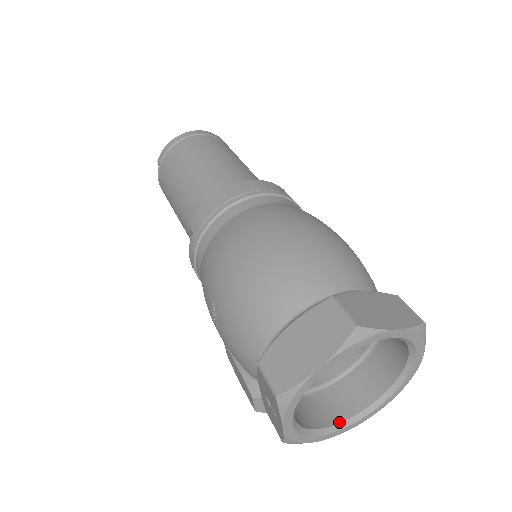
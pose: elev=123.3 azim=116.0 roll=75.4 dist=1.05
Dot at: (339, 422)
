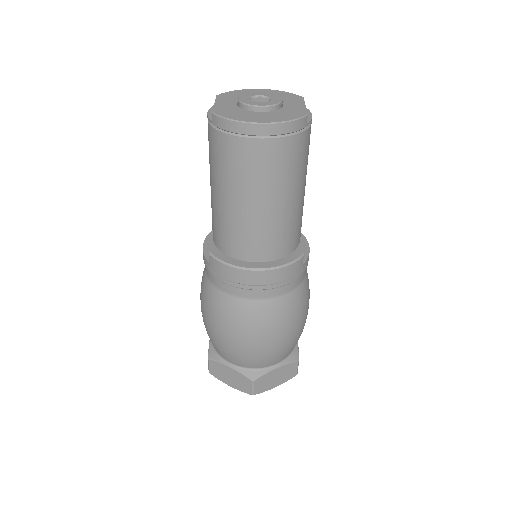
Dot at: occluded
